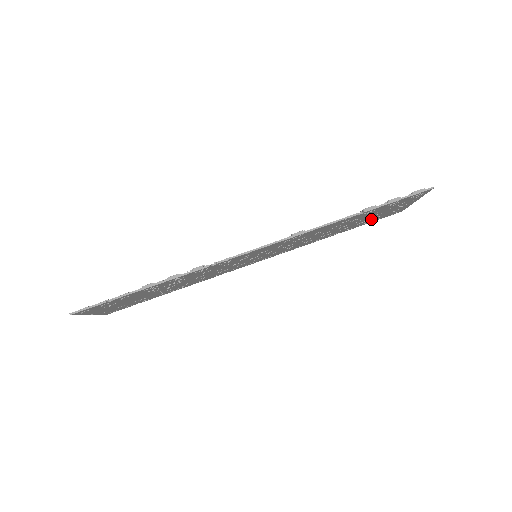
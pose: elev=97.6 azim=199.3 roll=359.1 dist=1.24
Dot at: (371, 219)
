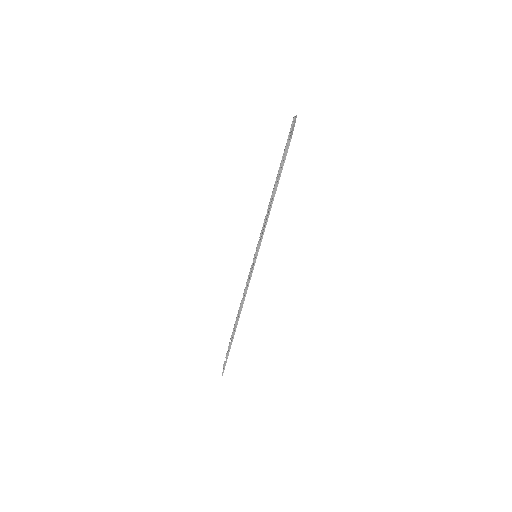
Dot at: occluded
